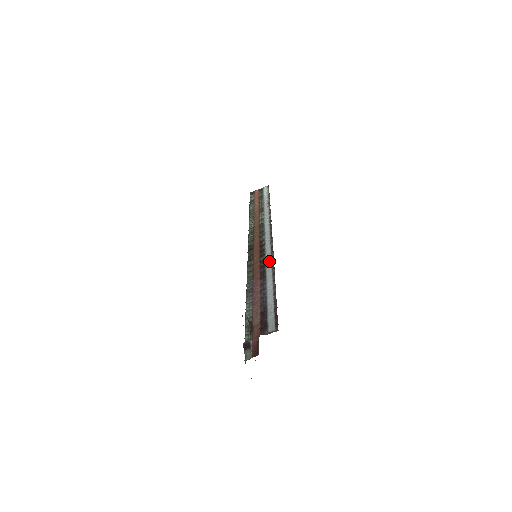
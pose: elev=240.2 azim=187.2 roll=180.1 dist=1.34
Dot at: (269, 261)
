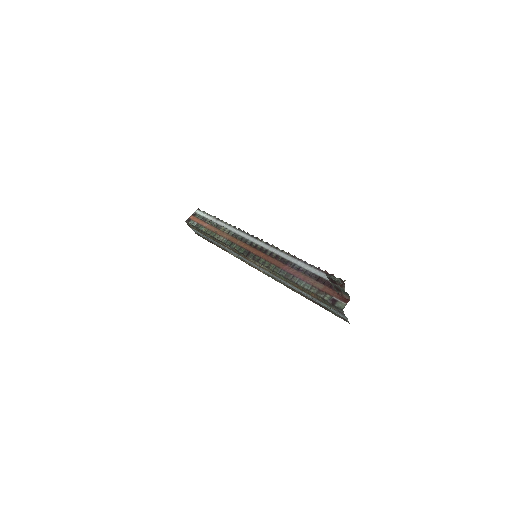
Dot at: (277, 252)
